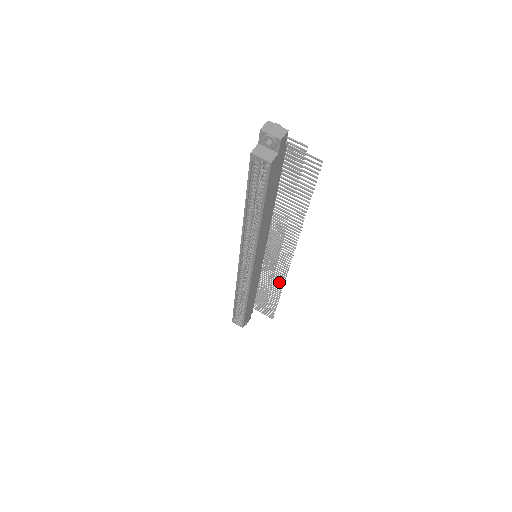
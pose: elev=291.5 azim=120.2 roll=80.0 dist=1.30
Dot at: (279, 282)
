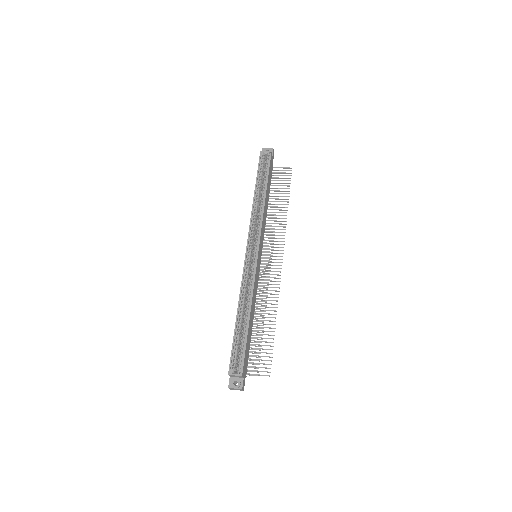
Dot at: (274, 297)
